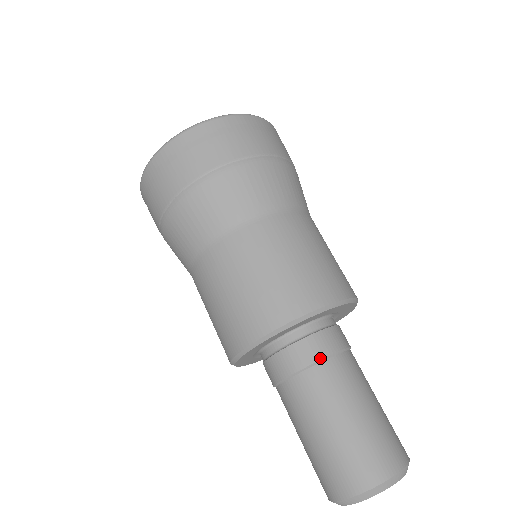
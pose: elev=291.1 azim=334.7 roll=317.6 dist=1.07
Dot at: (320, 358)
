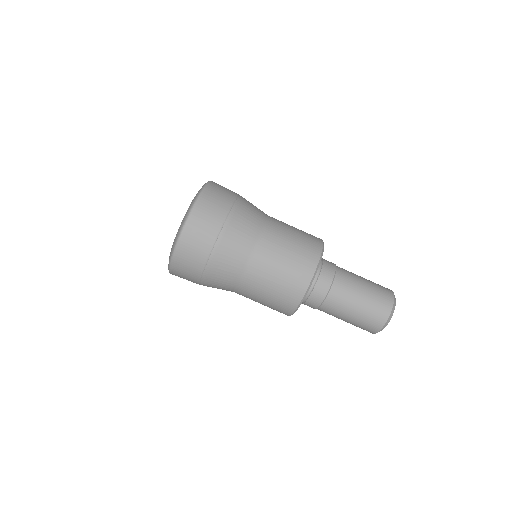
Dot at: (326, 295)
